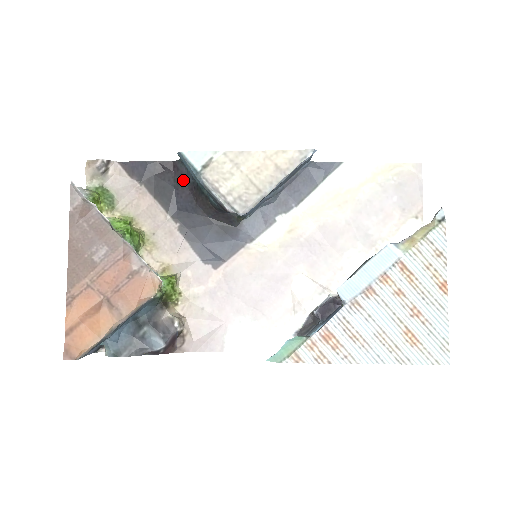
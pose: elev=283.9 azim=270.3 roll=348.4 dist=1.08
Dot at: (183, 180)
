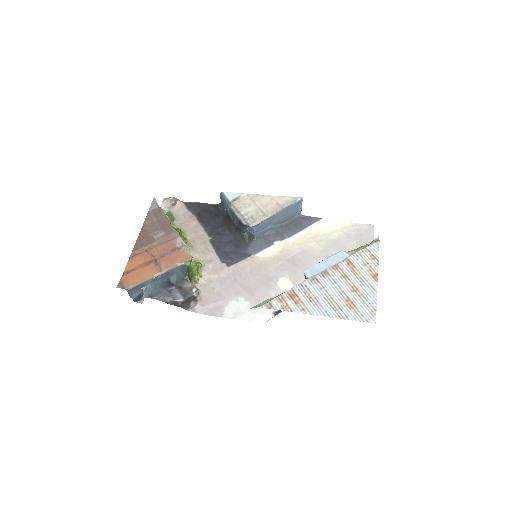
Dot at: (220, 214)
